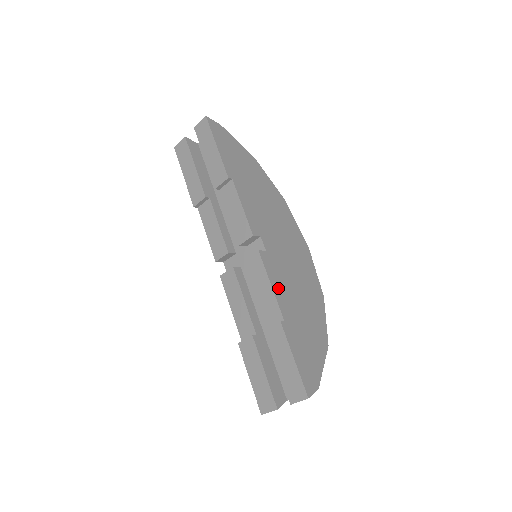
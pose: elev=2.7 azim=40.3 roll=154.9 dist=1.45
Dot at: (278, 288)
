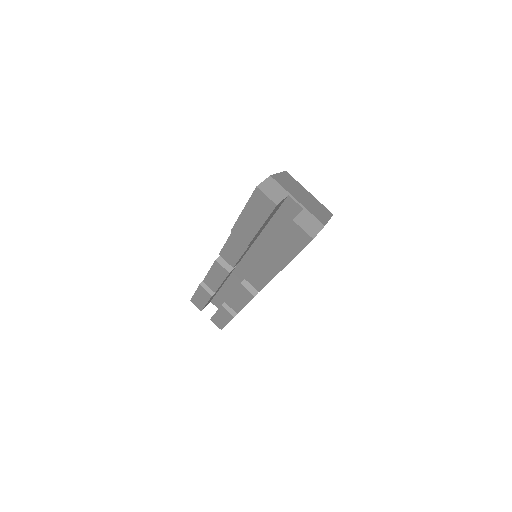
Dot at: occluded
